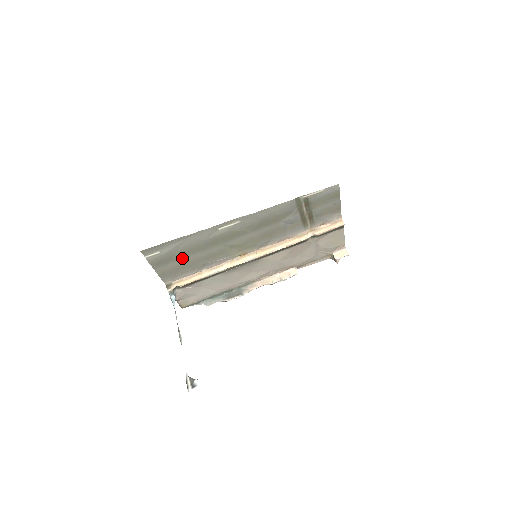
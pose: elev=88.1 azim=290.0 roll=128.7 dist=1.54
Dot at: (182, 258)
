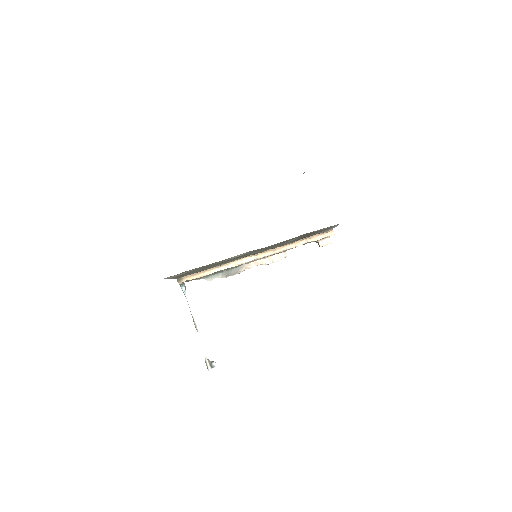
Dot at: (195, 271)
